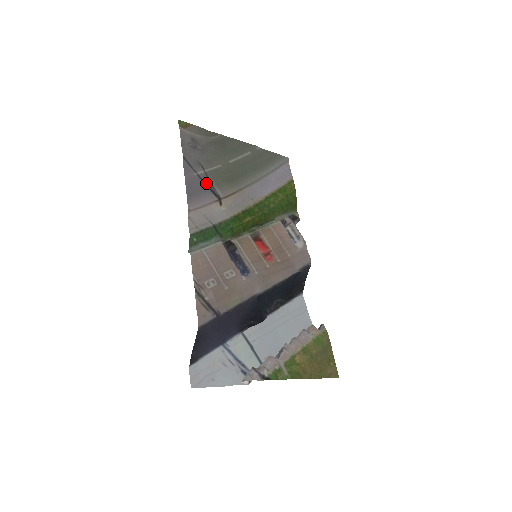
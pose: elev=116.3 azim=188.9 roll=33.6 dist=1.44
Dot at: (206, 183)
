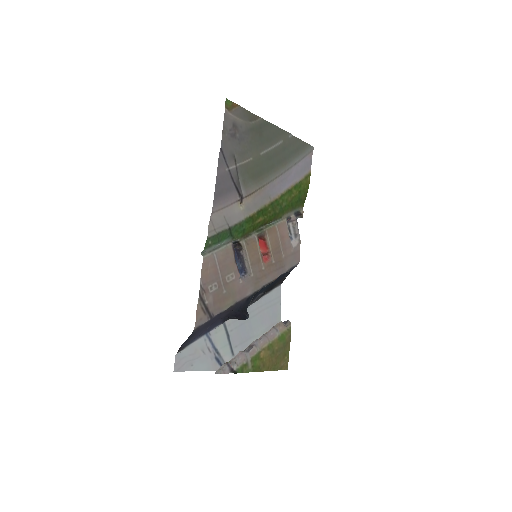
Dot at: (234, 180)
